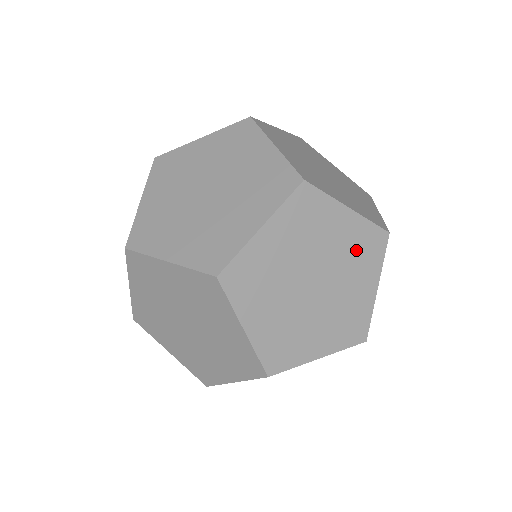
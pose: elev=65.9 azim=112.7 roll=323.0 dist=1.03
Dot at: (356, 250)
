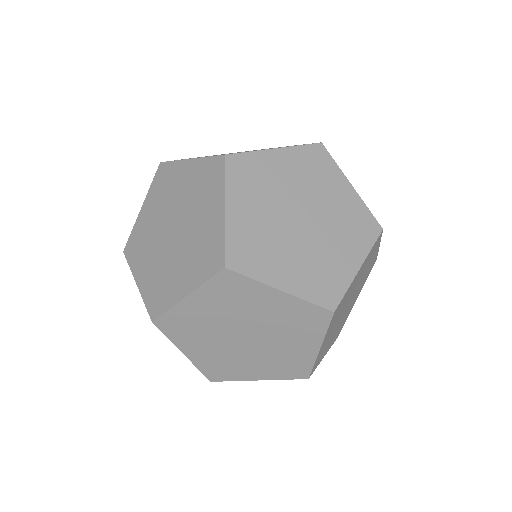
Dot at: (309, 172)
